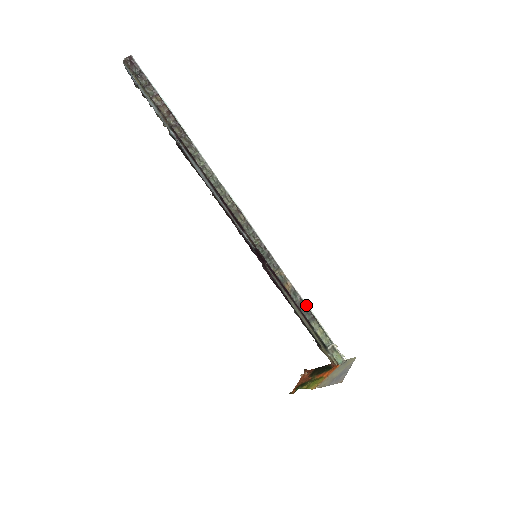
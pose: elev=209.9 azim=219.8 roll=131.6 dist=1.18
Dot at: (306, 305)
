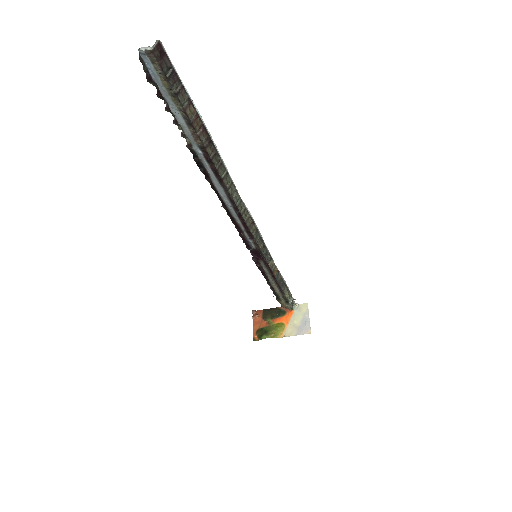
Dot at: (283, 280)
